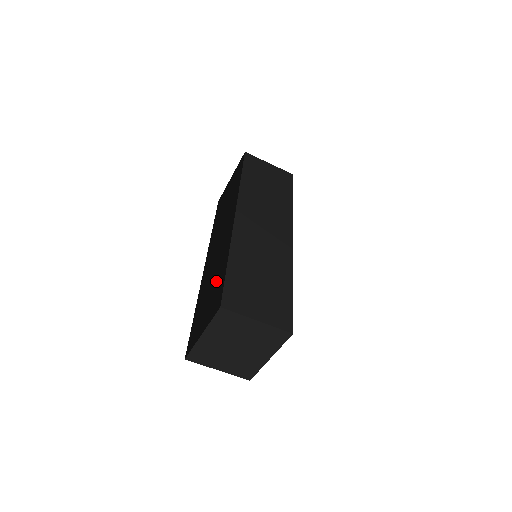
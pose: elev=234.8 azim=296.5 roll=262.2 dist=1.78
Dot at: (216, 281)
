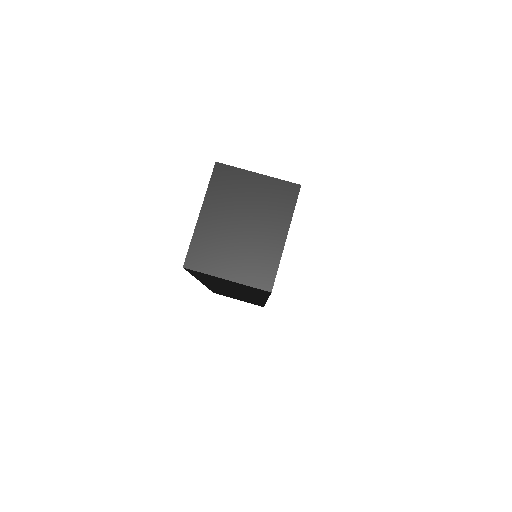
Dot at: occluded
